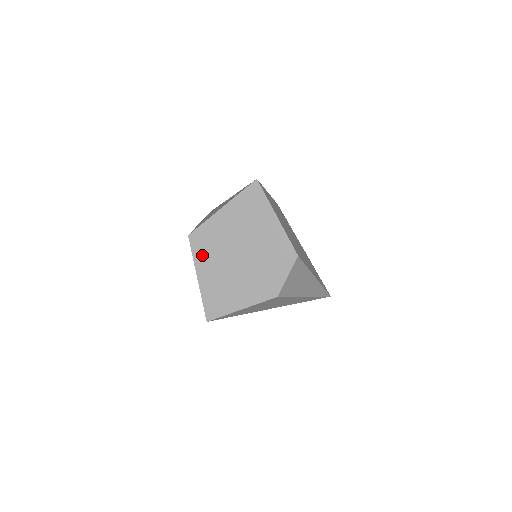
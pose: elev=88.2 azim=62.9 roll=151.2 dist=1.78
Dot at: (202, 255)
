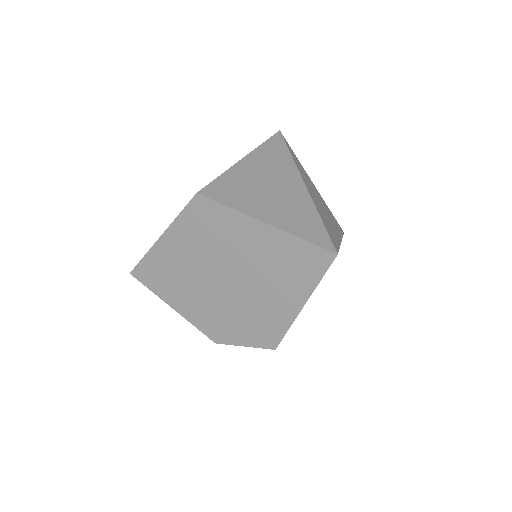
Dot at: (189, 227)
